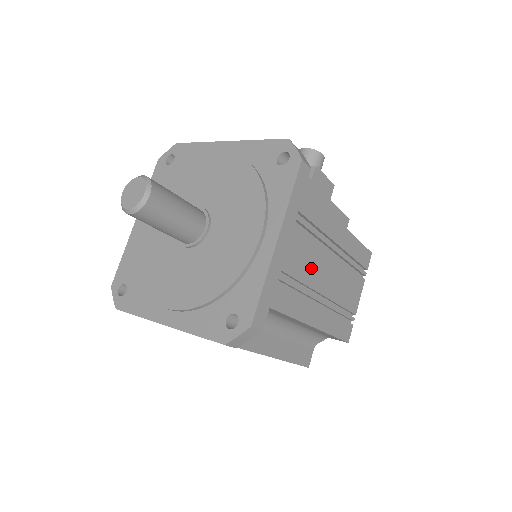
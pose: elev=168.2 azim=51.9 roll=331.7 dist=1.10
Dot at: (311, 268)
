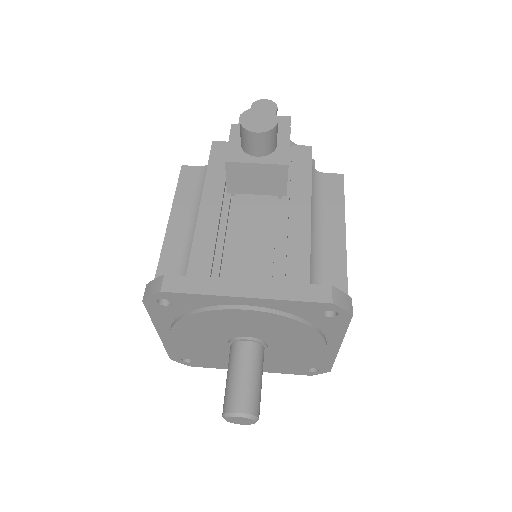
Dot at: occluded
